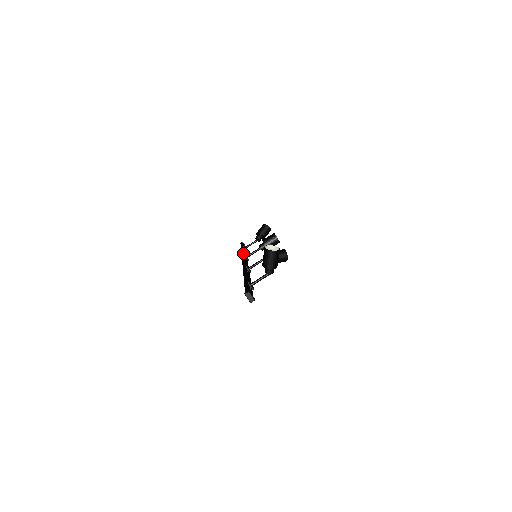
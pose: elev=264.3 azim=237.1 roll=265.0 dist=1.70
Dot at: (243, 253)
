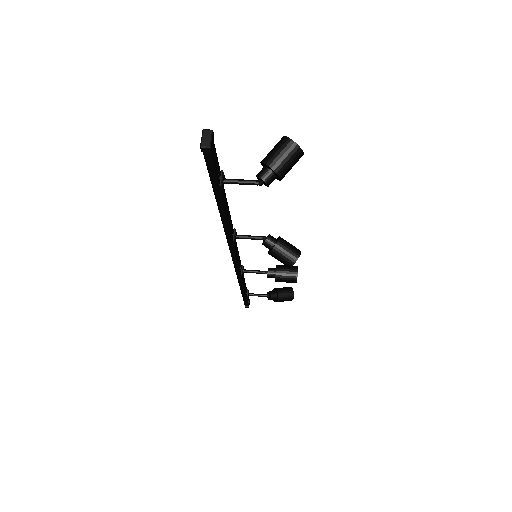
Dot at: occluded
